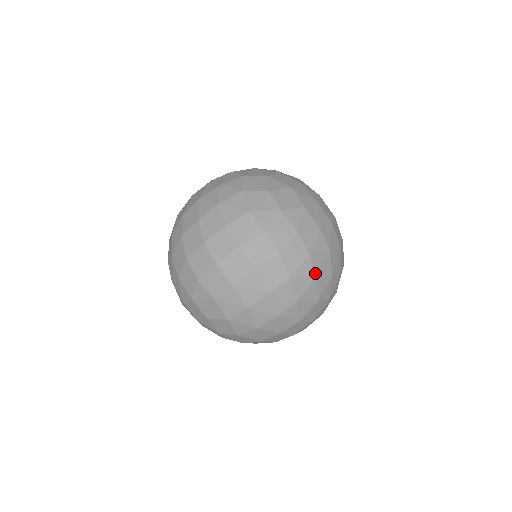
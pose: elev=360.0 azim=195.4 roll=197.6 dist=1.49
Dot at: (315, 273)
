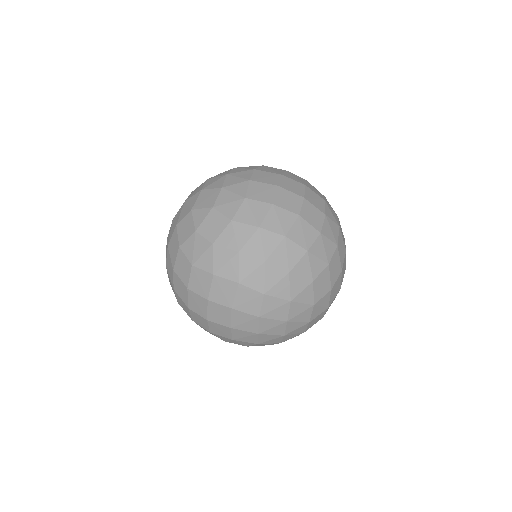
Dot at: (317, 279)
